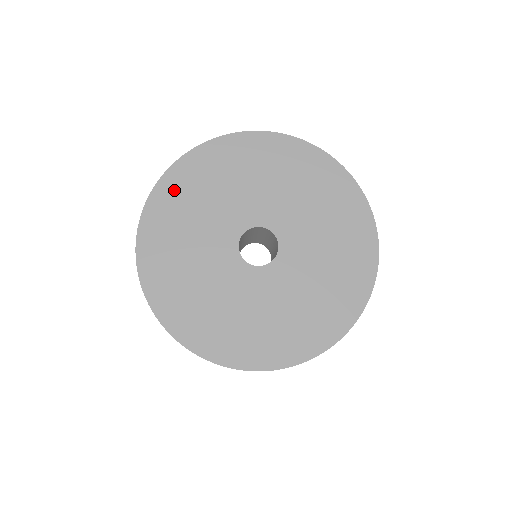
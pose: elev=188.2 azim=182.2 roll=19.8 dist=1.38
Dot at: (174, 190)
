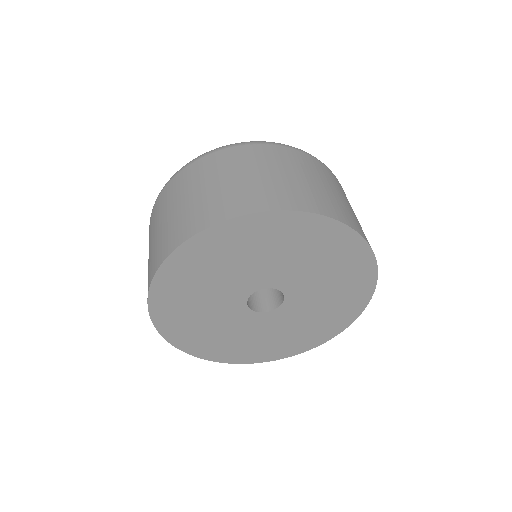
Dot at: (180, 334)
